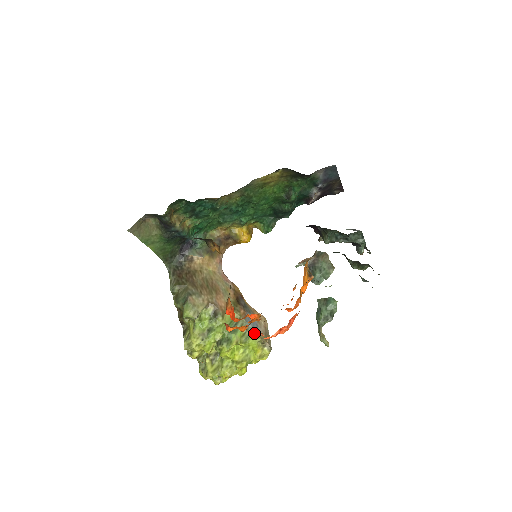
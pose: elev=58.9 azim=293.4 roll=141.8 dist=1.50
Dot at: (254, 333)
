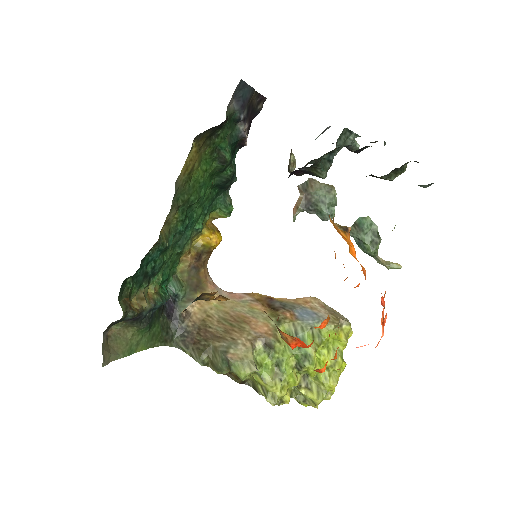
Dot at: occluded
